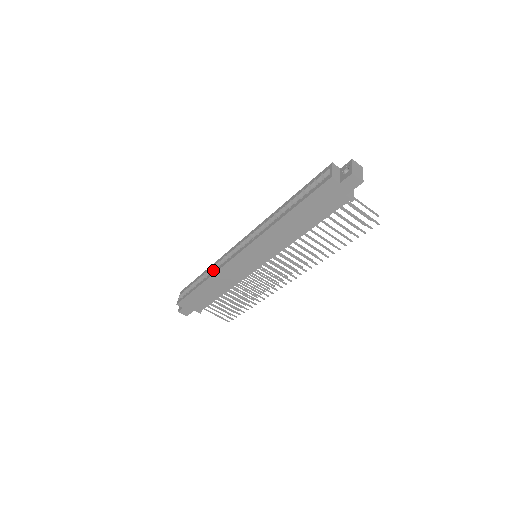
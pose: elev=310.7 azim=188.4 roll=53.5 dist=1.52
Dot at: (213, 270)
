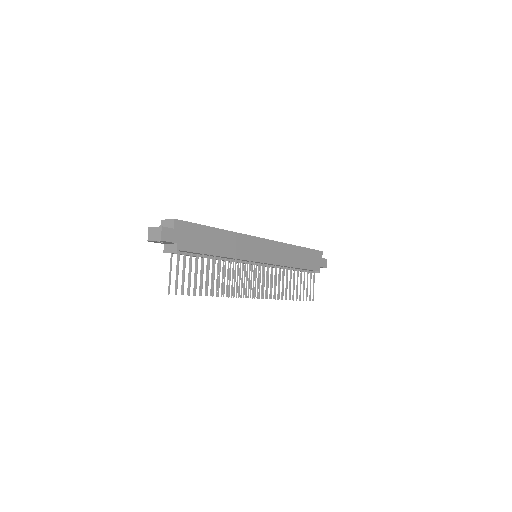
Dot at: occluded
